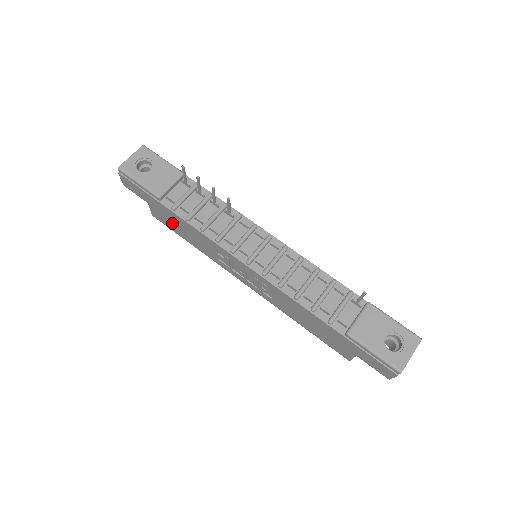
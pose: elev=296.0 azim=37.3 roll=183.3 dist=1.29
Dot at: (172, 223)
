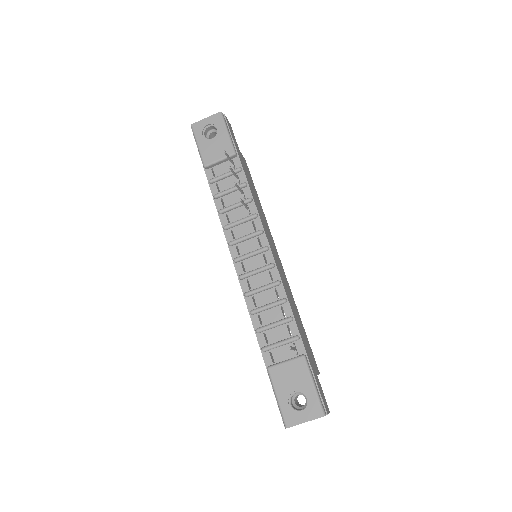
Dot at: occluded
